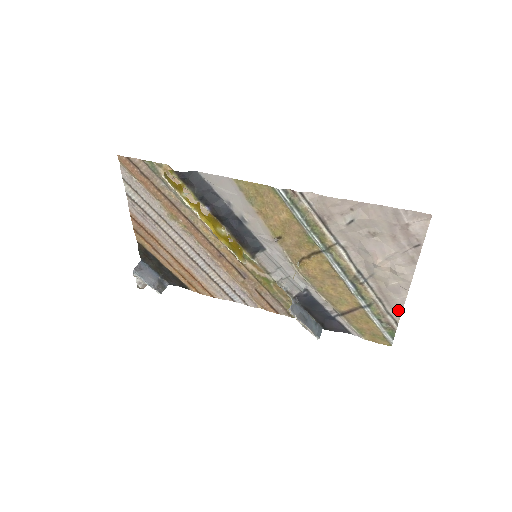
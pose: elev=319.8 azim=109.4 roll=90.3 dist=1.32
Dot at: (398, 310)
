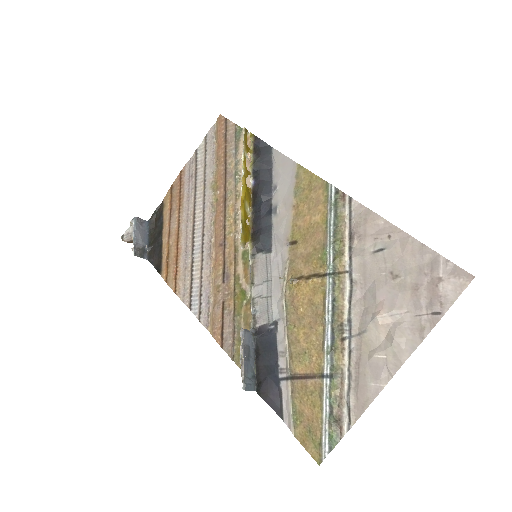
Dot at: (363, 404)
